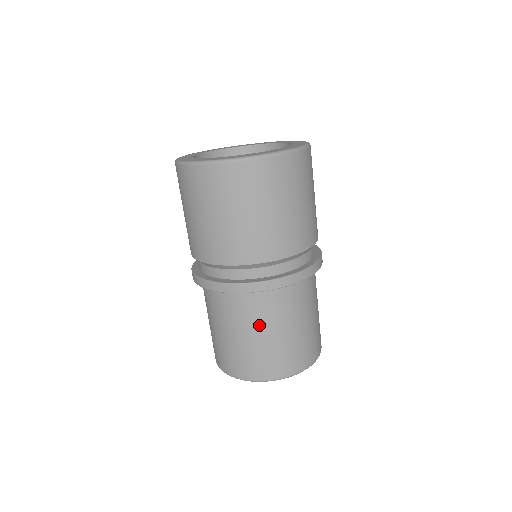
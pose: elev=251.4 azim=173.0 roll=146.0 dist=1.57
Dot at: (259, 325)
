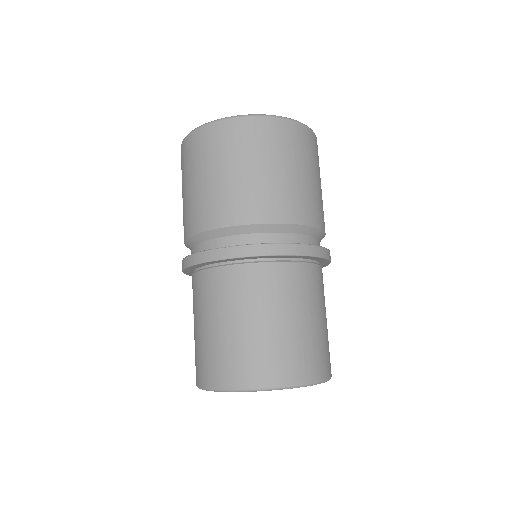
Dot at: (285, 304)
